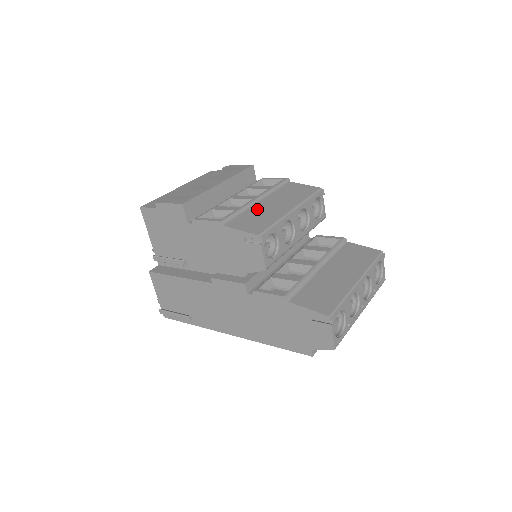
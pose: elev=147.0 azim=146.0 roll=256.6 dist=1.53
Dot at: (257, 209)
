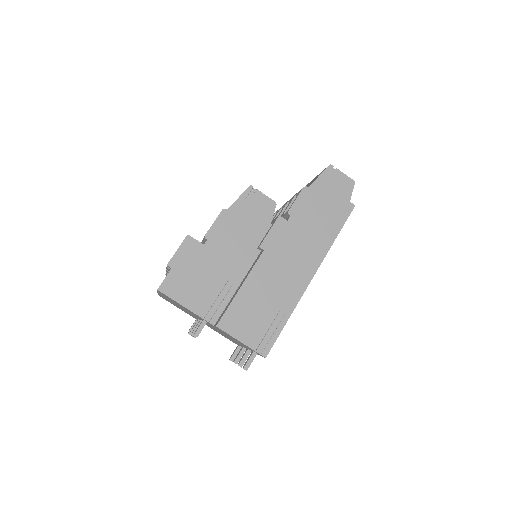
Dot at: occluded
